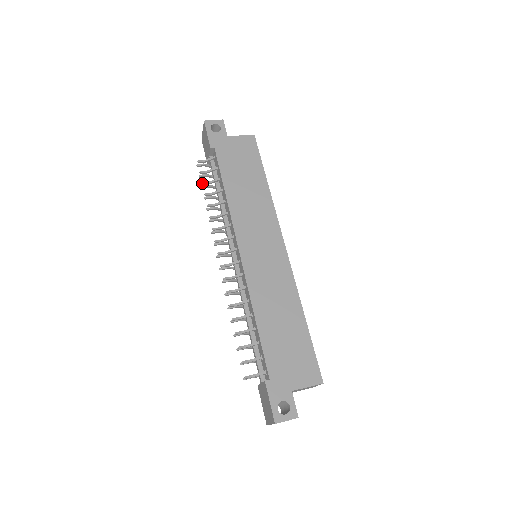
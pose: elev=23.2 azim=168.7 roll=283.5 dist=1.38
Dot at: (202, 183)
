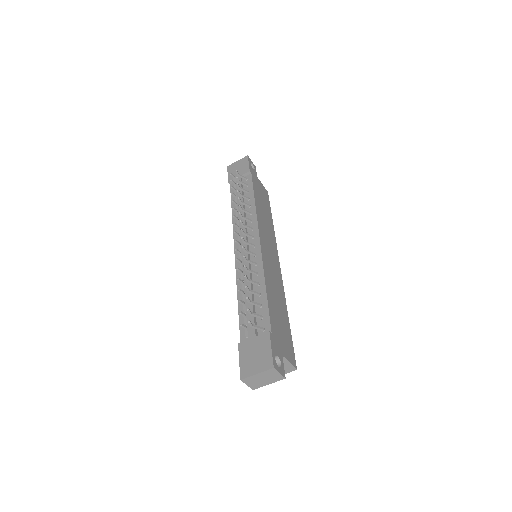
Dot at: (237, 183)
